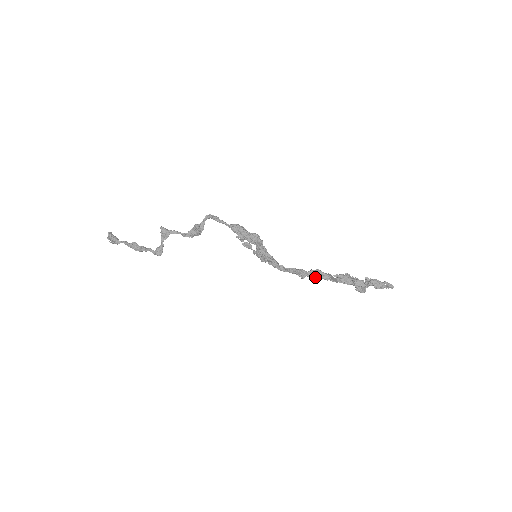
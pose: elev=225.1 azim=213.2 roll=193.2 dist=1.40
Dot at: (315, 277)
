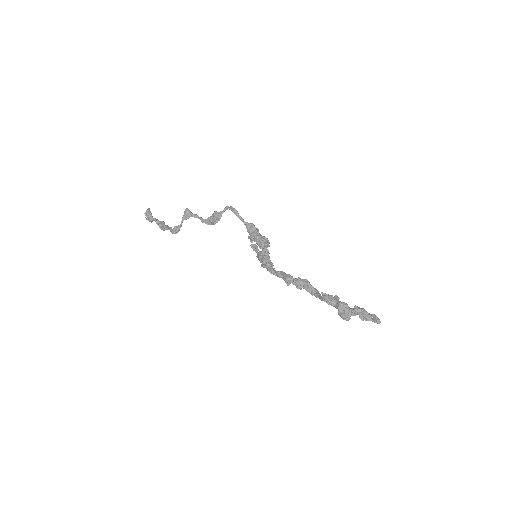
Dot at: (300, 286)
